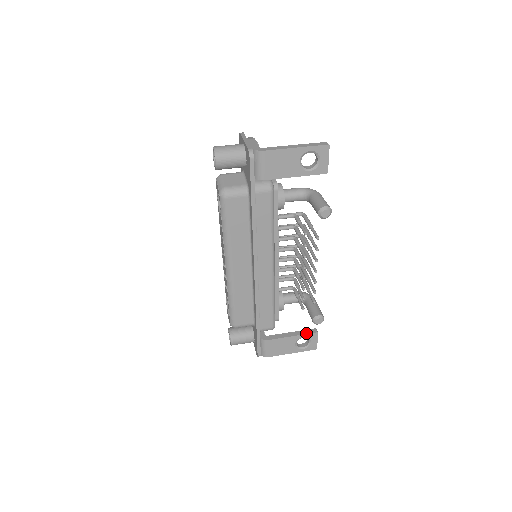
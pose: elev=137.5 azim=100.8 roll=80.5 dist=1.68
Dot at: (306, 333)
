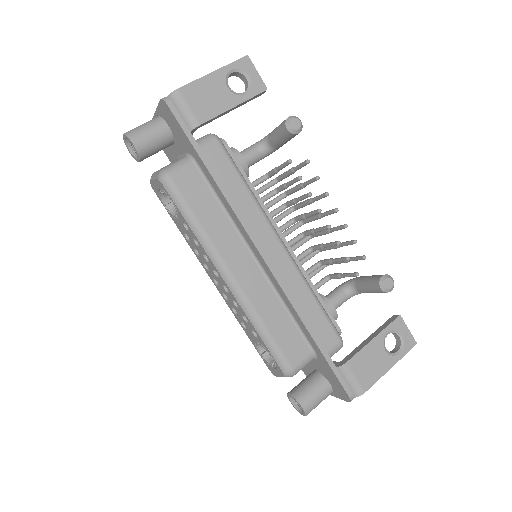
Dot at: (387, 325)
